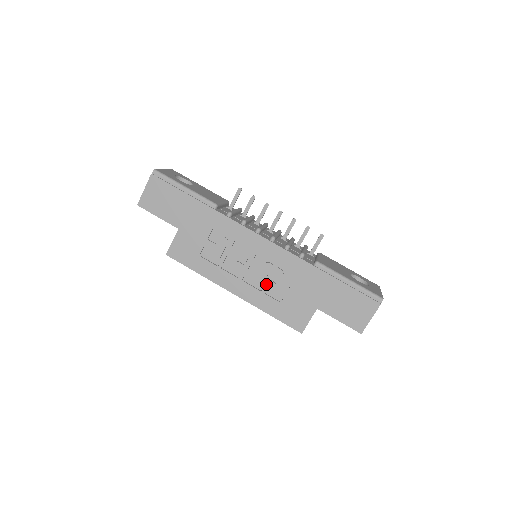
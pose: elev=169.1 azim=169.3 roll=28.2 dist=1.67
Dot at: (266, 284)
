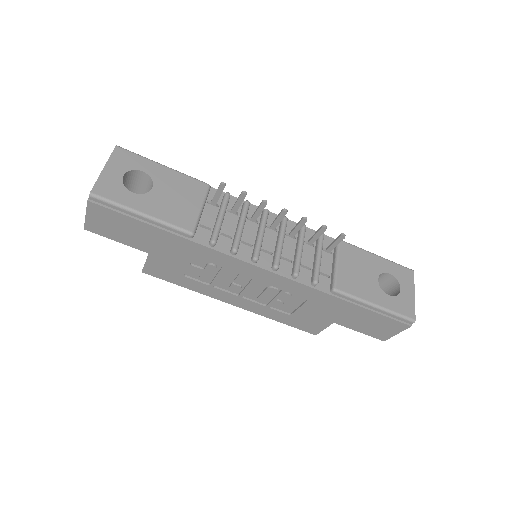
Dot at: (271, 302)
